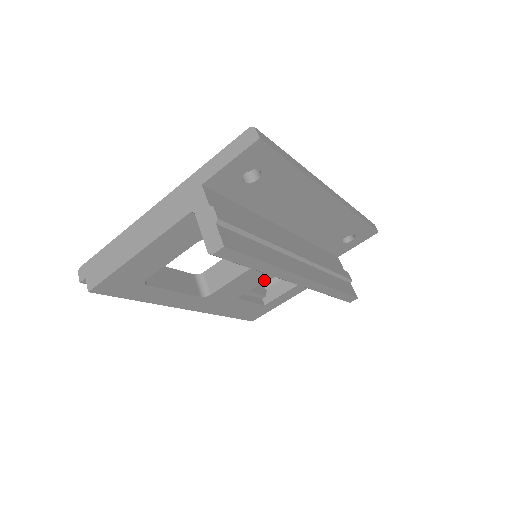
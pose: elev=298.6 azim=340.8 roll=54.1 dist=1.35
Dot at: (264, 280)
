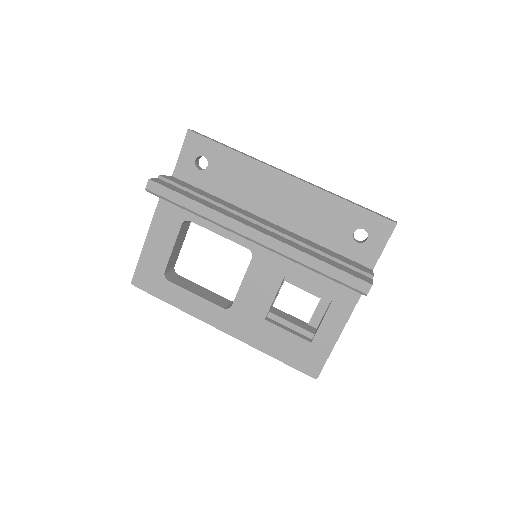
Dot at: (278, 288)
